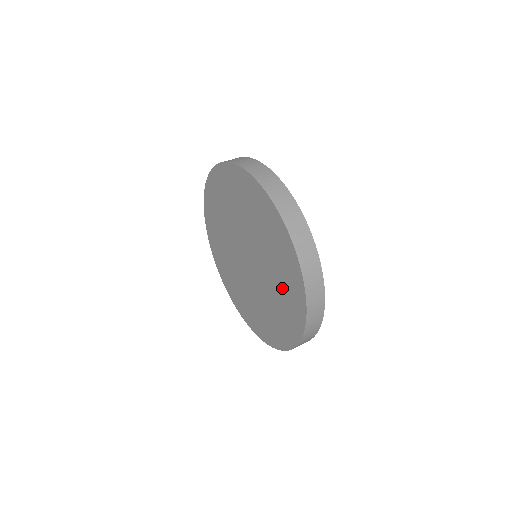
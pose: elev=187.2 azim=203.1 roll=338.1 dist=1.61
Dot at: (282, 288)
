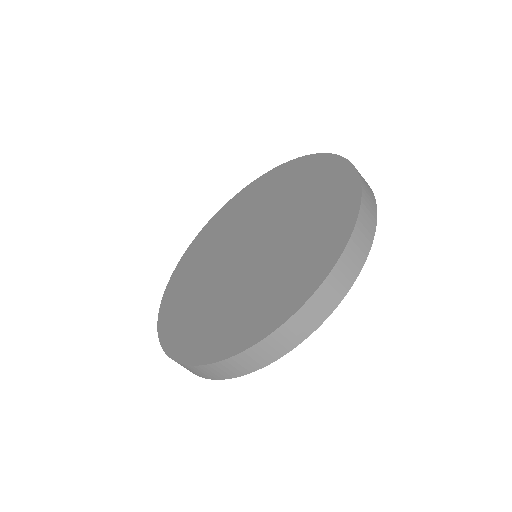
Dot at: (299, 254)
